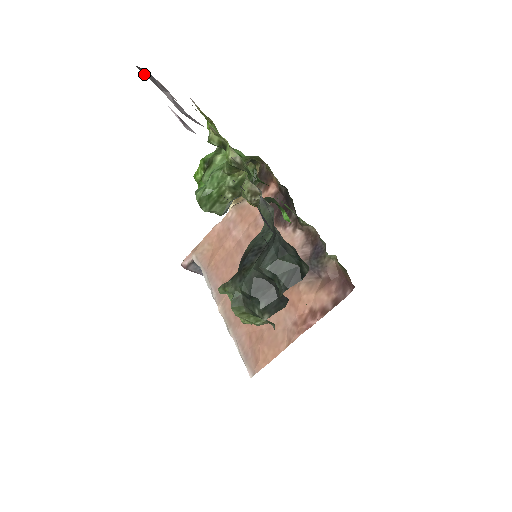
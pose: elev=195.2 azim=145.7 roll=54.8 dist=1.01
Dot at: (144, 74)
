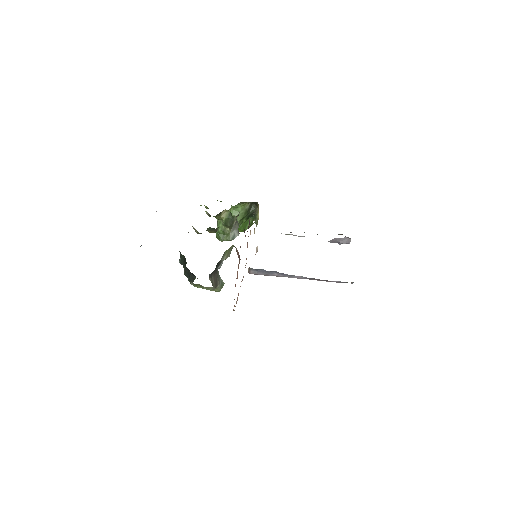
Dot at: occluded
